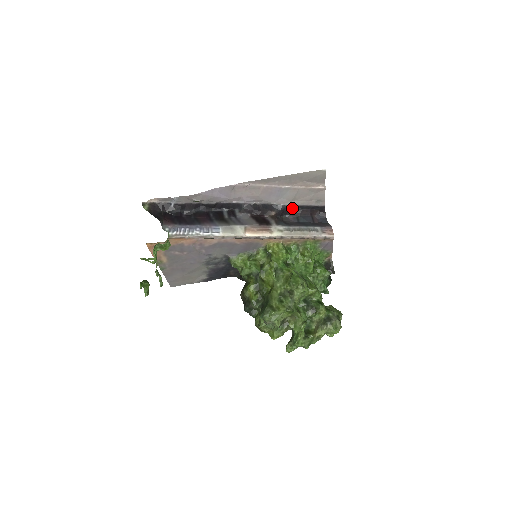
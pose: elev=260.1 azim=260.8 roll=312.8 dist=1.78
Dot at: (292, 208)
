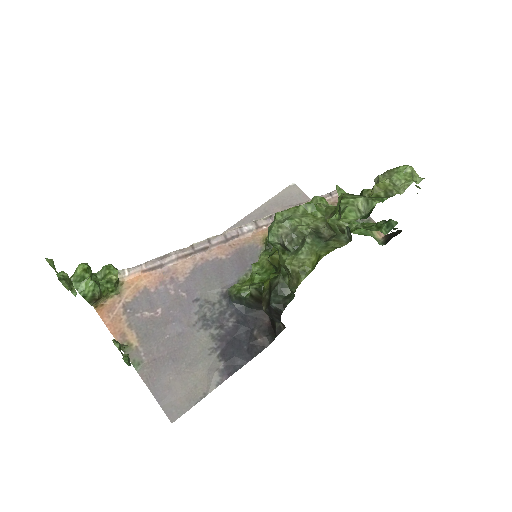
Dot at: occluded
